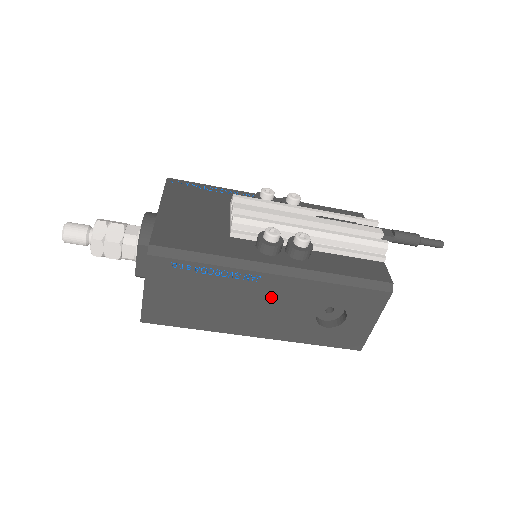
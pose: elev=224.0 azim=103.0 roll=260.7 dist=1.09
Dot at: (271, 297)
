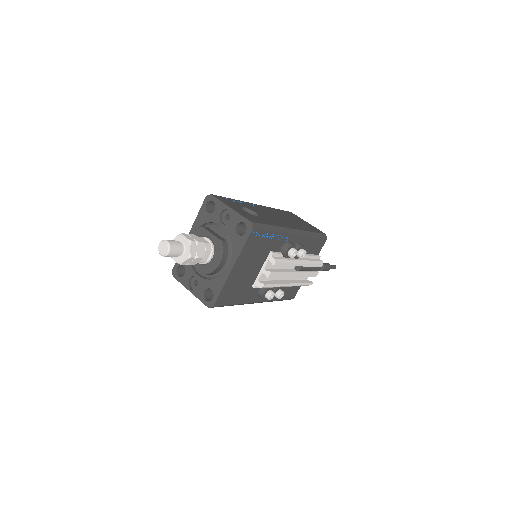
Dot at: occluded
